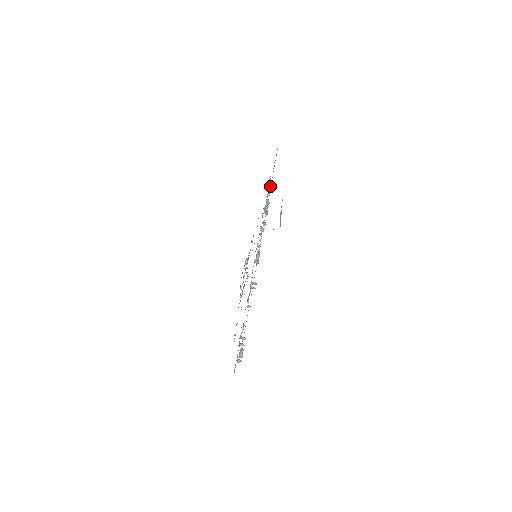
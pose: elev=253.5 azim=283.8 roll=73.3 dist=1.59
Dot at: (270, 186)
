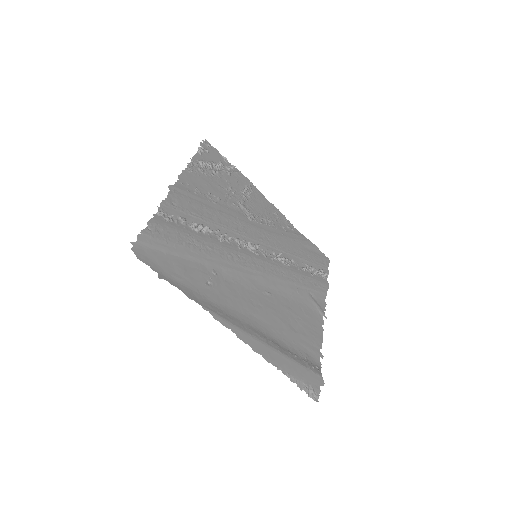
Dot at: (187, 243)
